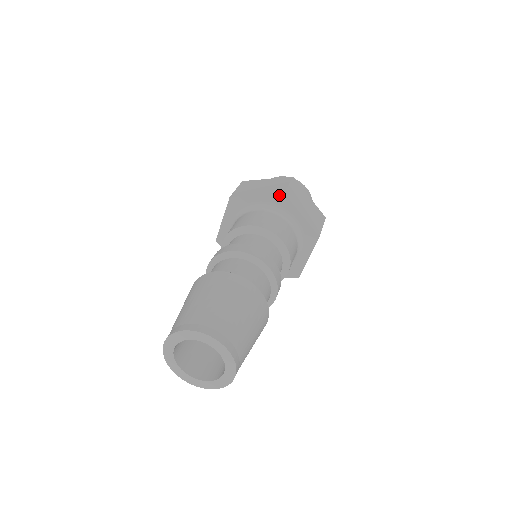
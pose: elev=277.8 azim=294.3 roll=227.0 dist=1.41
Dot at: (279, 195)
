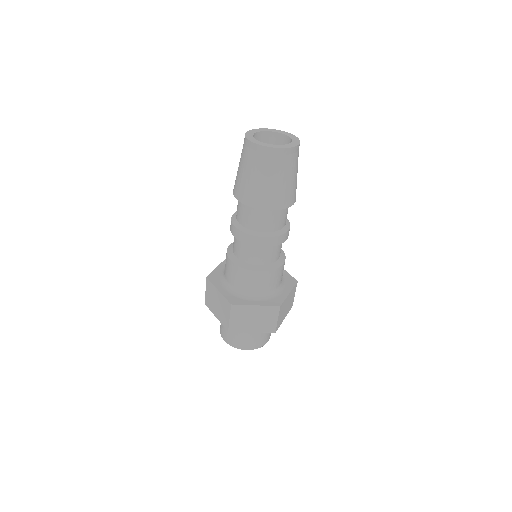
Dot at: occluded
